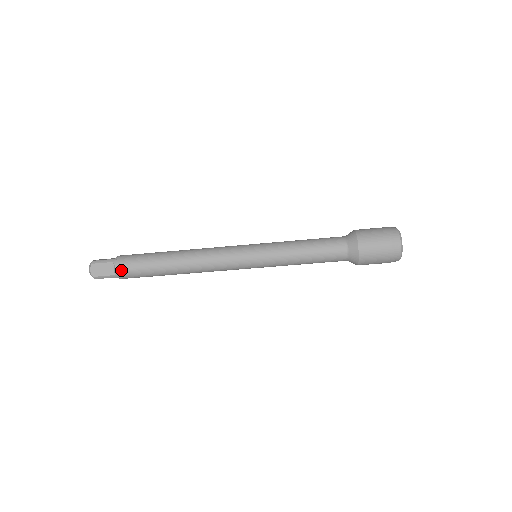
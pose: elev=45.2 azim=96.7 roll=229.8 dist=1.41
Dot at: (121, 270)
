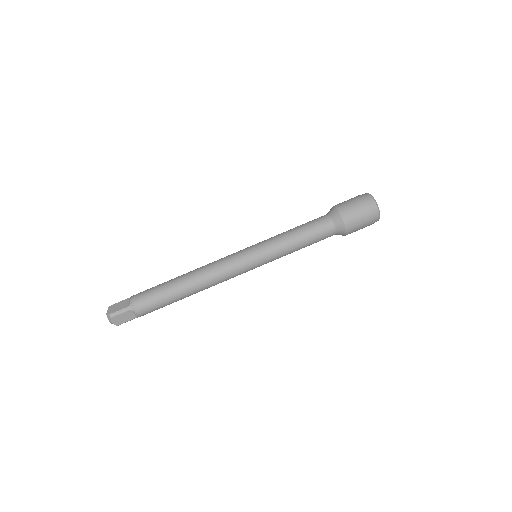
Dot at: (135, 298)
